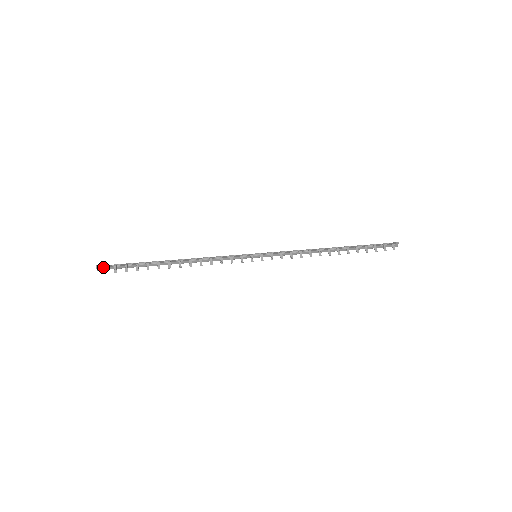
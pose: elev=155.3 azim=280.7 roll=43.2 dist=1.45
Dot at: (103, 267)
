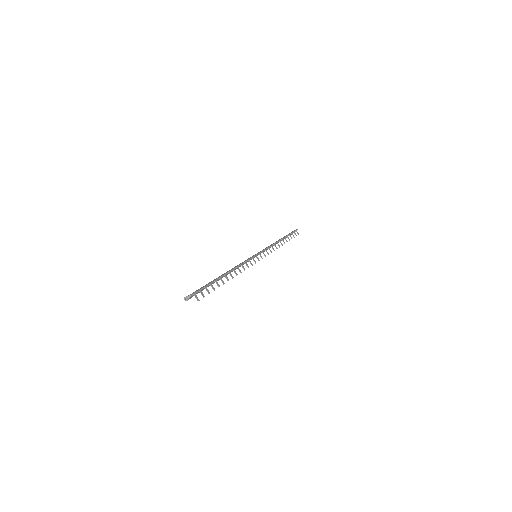
Dot at: (195, 295)
